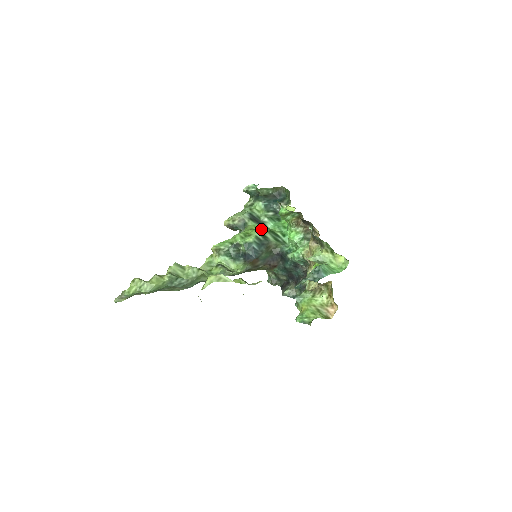
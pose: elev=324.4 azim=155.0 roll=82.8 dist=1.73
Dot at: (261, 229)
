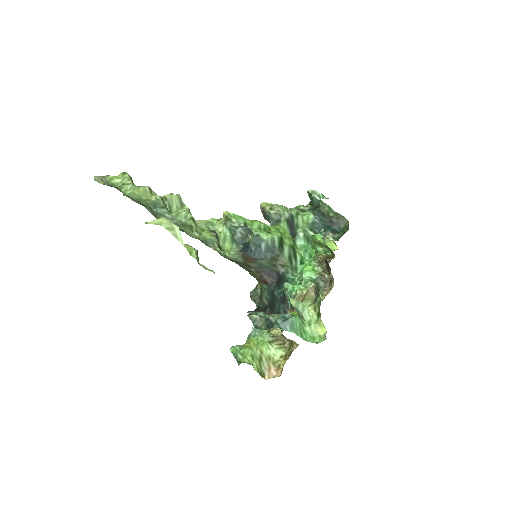
Dot at: (286, 237)
